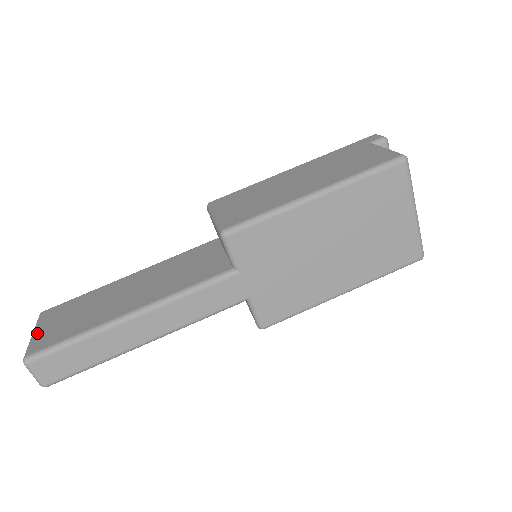
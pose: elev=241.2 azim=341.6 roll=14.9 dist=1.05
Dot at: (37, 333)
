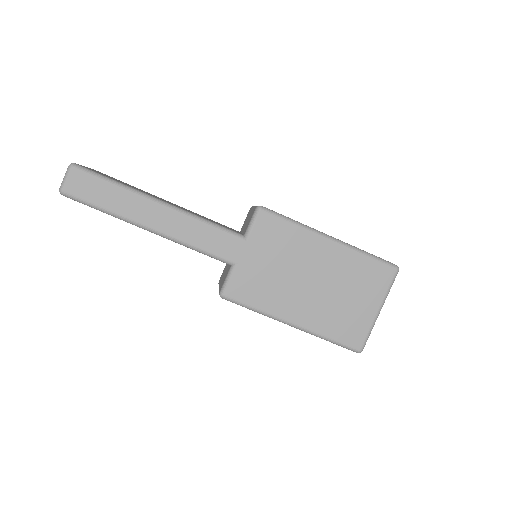
Dot at: occluded
